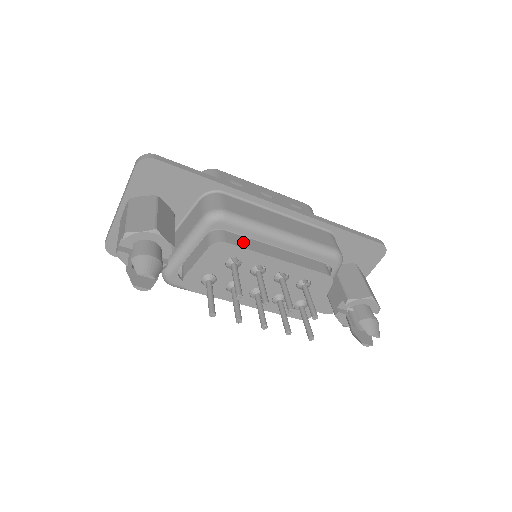
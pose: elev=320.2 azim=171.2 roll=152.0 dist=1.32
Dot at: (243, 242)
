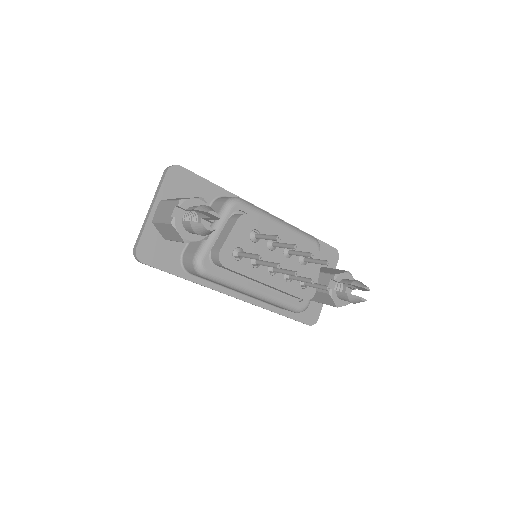
Dot at: occluded
